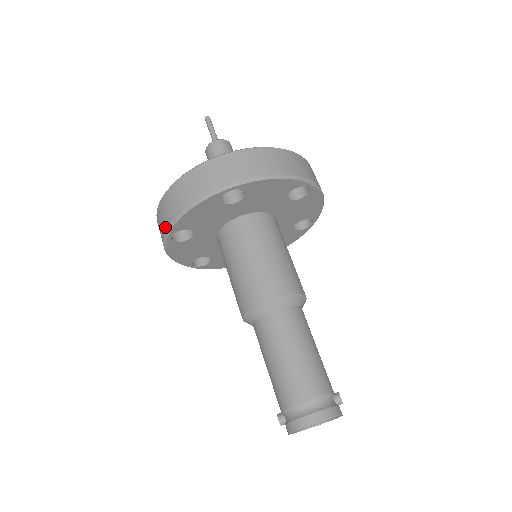
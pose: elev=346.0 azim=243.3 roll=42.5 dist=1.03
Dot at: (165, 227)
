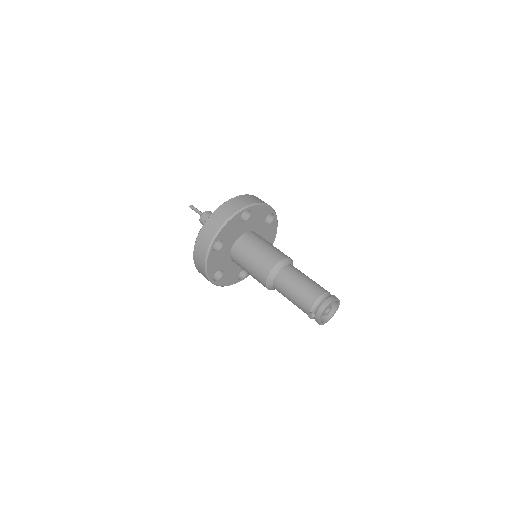
Dot at: (210, 239)
